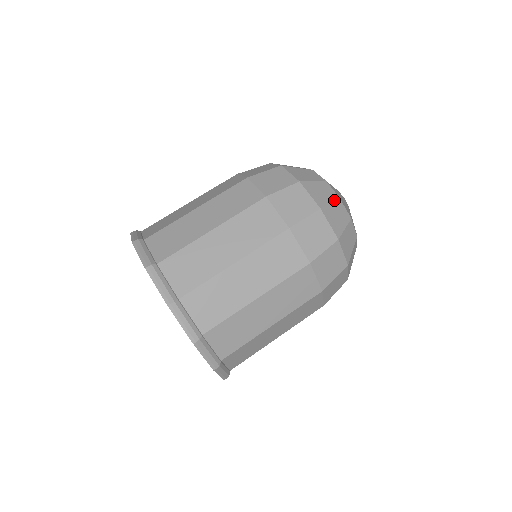
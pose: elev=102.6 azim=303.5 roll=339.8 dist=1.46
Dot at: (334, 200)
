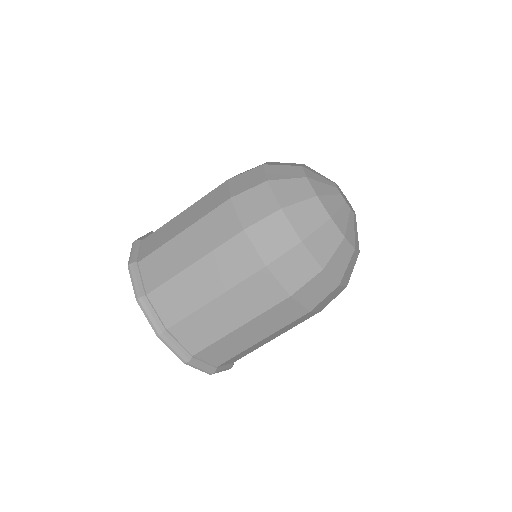
Dot at: (350, 259)
